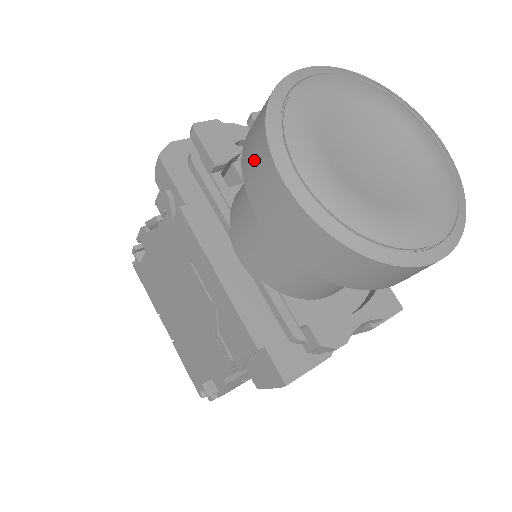
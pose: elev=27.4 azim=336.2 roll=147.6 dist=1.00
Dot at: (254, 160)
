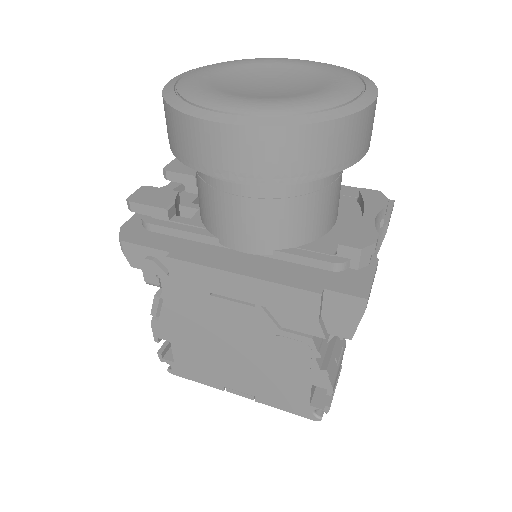
Dot at: (190, 143)
